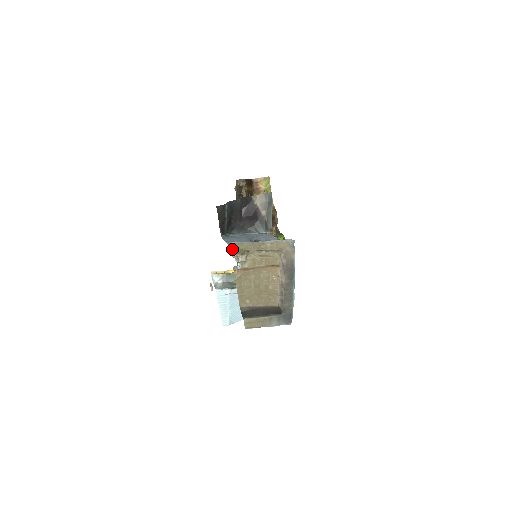
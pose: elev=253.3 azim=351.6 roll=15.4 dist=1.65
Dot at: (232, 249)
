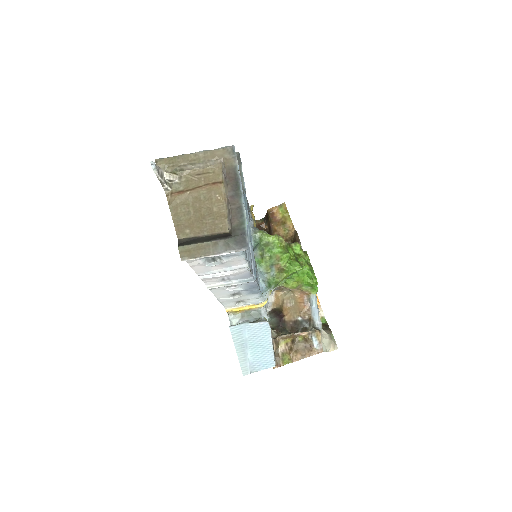
Dot at: (157, 165)
